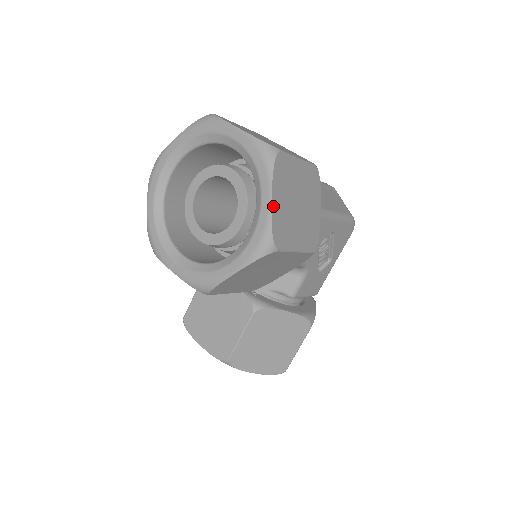
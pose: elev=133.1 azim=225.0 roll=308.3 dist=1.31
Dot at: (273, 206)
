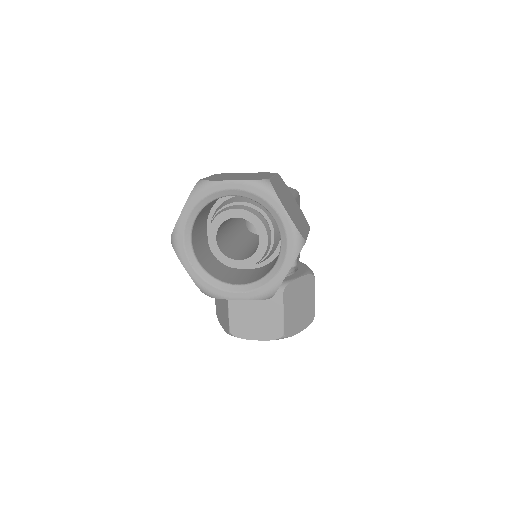
Dot at: (290, 216)
